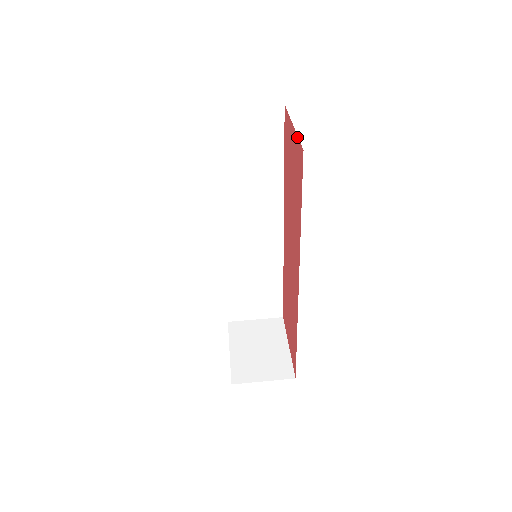
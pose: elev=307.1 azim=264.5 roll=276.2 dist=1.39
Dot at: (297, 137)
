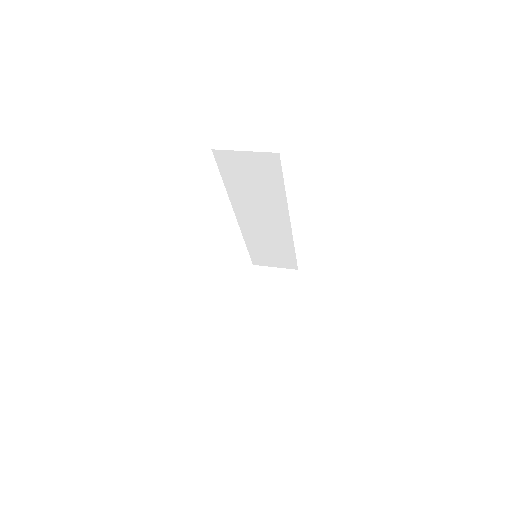
Dot at: occluded
